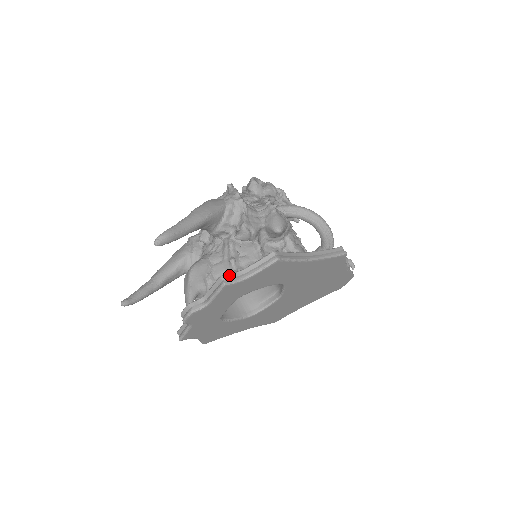
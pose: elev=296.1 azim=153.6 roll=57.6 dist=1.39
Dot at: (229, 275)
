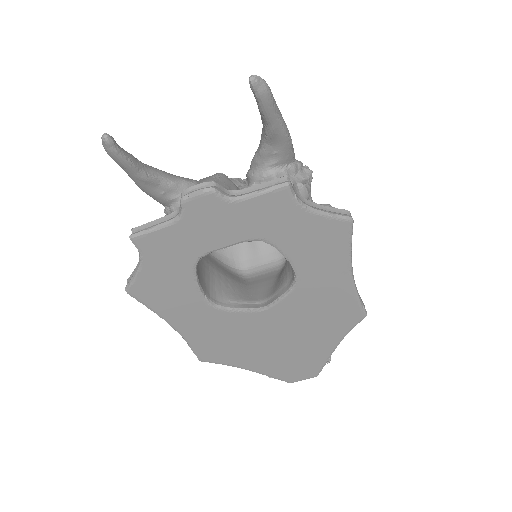
Dot at: occluded
